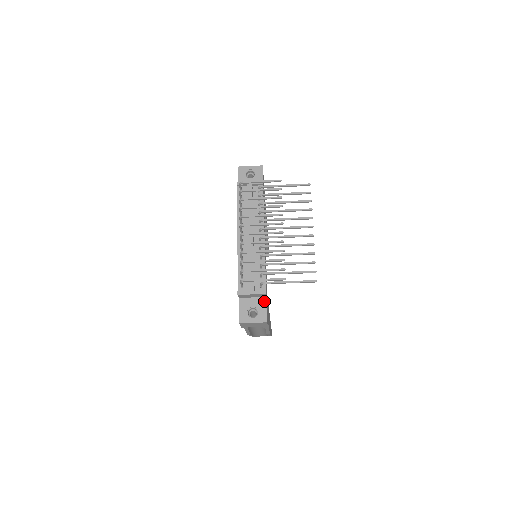
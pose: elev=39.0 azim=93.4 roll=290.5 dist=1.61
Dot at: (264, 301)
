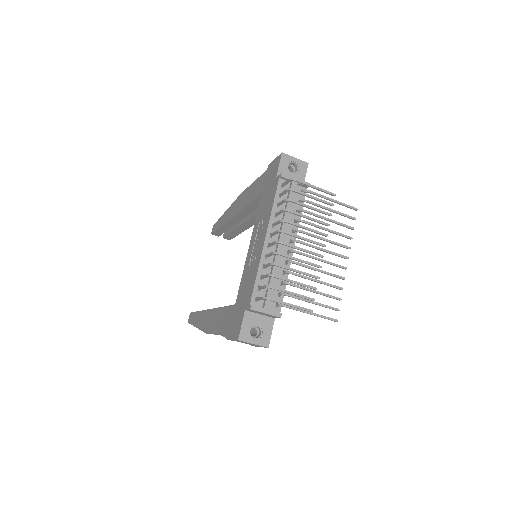
Dot at: (271, 322)
